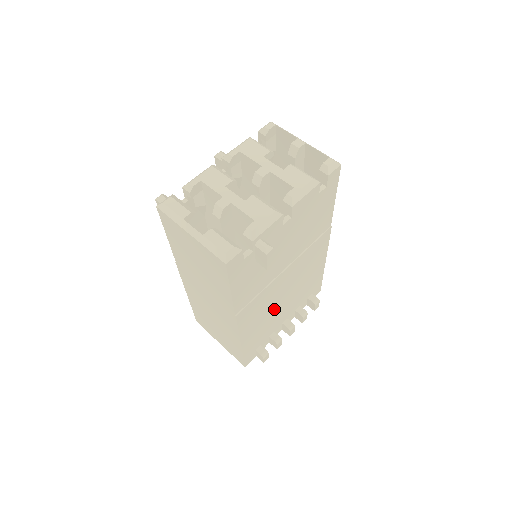
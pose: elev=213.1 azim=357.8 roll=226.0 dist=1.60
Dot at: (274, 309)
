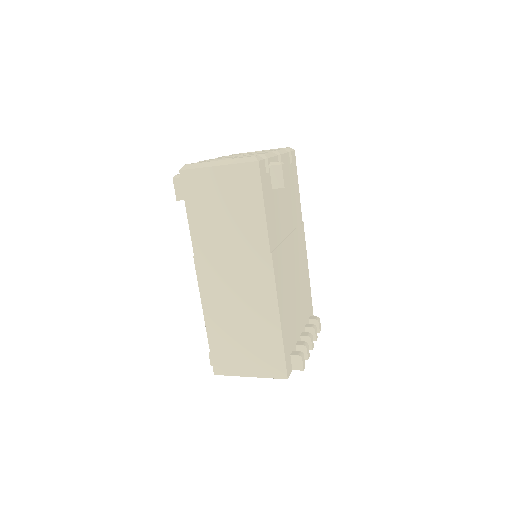
Dot at: (291, 294)
